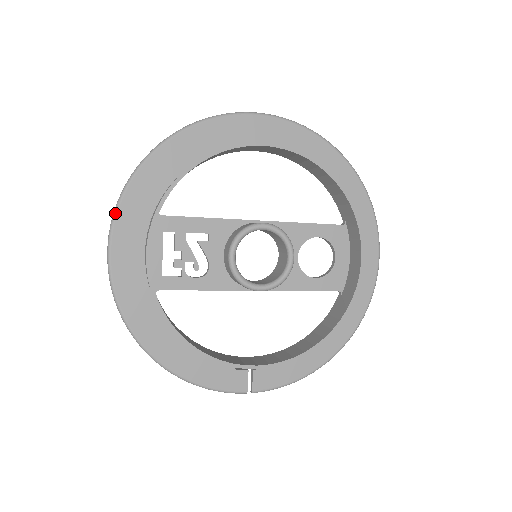
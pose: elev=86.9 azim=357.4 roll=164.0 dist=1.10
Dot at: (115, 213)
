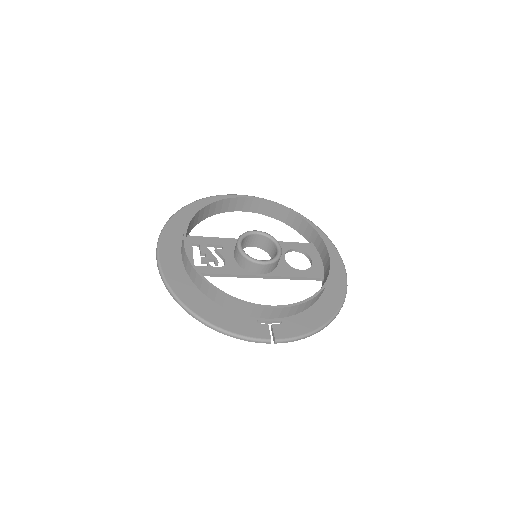
Dot at: (161, 234)
